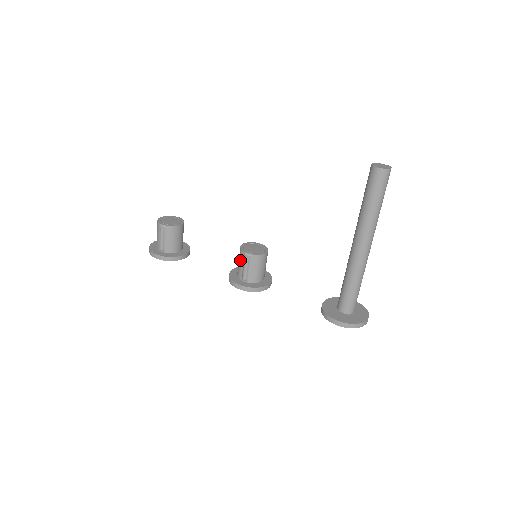
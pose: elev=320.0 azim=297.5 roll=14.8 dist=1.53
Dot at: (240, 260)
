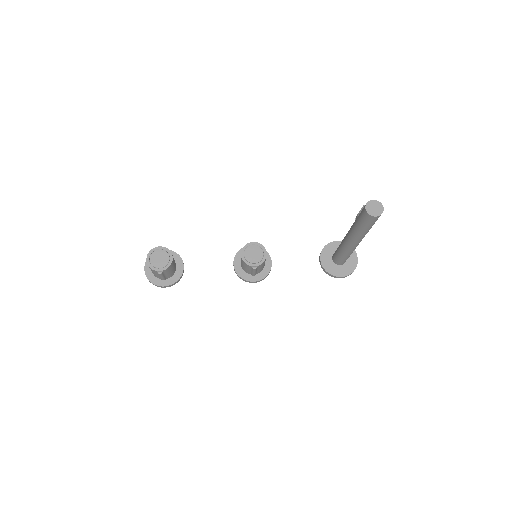
Dot at: (246, 268)
